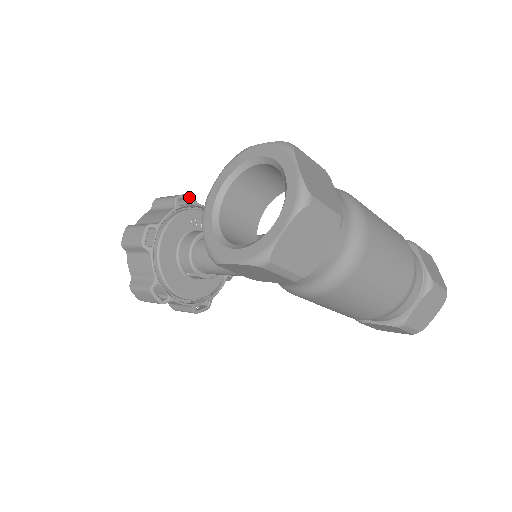
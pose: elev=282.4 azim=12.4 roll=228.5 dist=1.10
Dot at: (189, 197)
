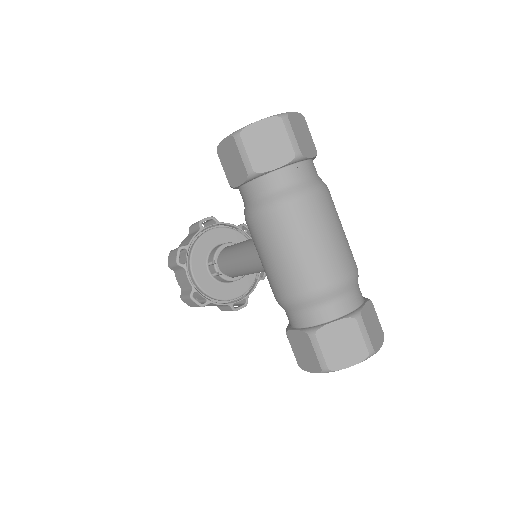
Dot at: occluded
